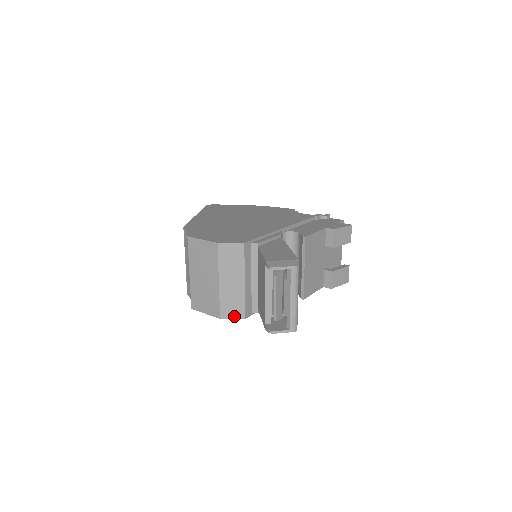
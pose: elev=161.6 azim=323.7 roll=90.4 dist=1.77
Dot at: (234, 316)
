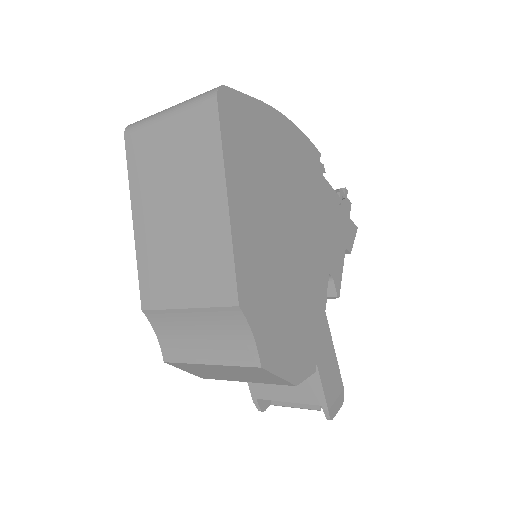
Dot at: occluded
